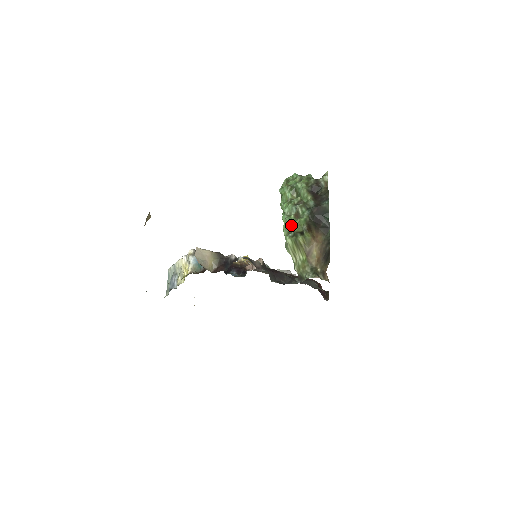
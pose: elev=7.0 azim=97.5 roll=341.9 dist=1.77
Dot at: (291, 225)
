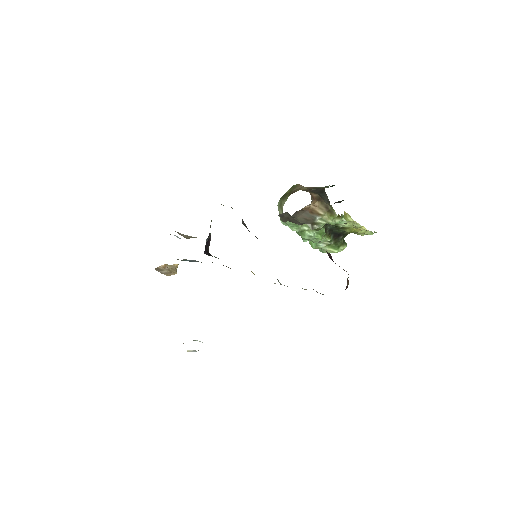
Dot at: occluded
